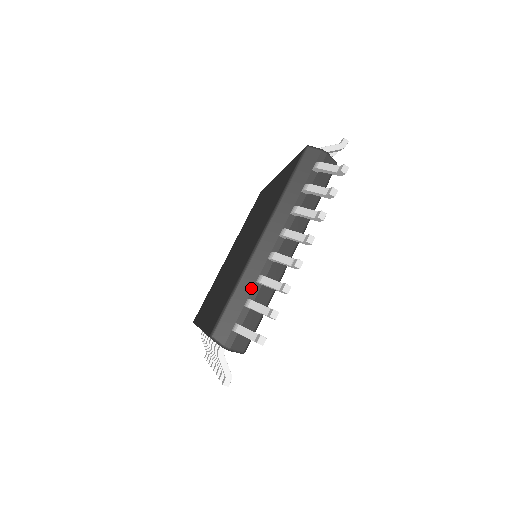
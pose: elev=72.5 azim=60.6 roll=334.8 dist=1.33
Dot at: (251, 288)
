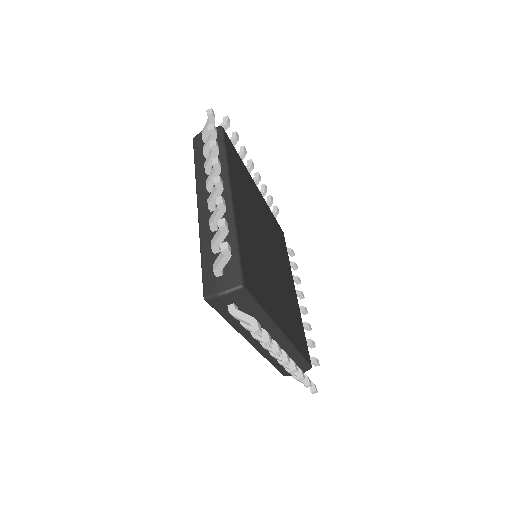
Dot at: occluded
